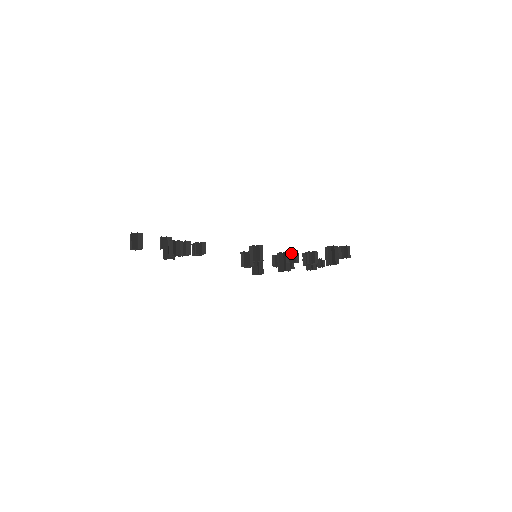
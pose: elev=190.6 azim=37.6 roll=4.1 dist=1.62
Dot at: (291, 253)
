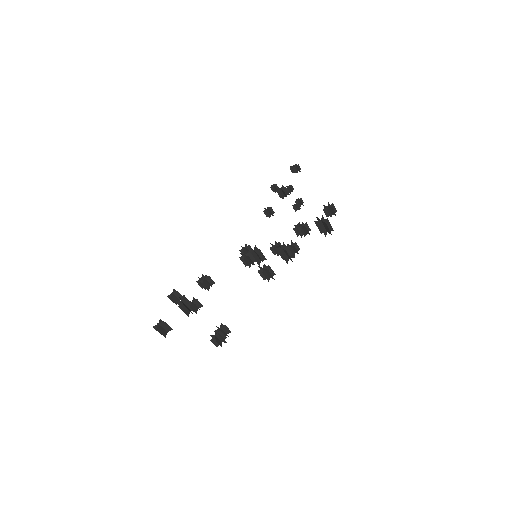
Dot at: (291, 248)
